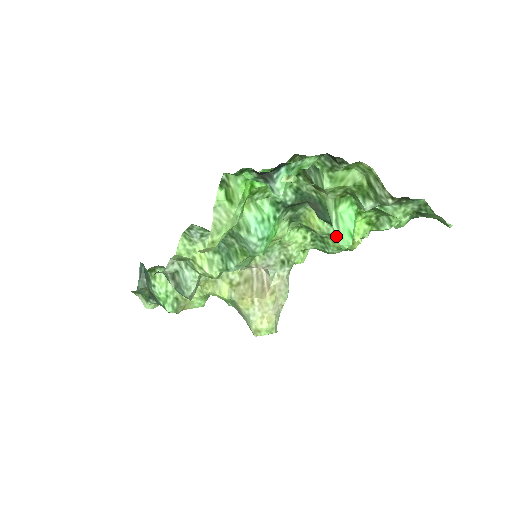
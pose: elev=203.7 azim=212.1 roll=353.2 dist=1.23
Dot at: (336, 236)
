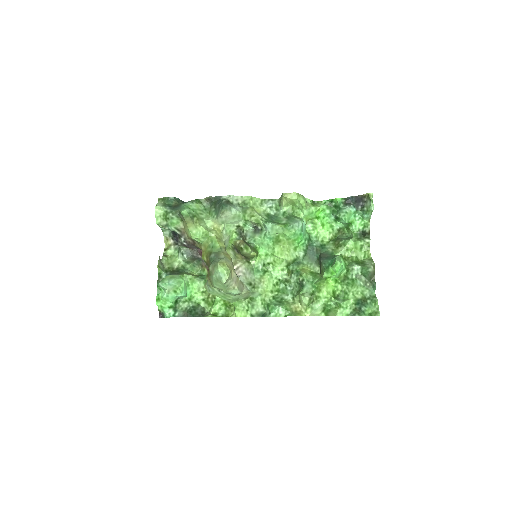
Dot at: (302, 293)
